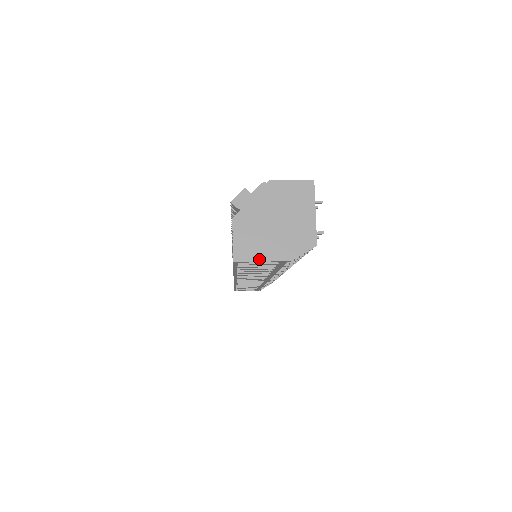
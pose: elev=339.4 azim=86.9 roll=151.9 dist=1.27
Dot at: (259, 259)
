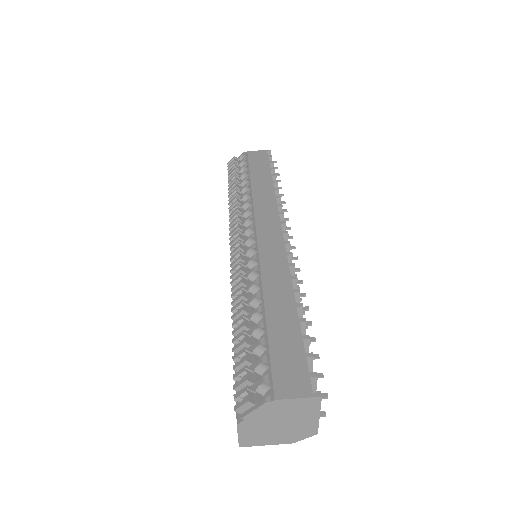
Dot at: (263, 444)
